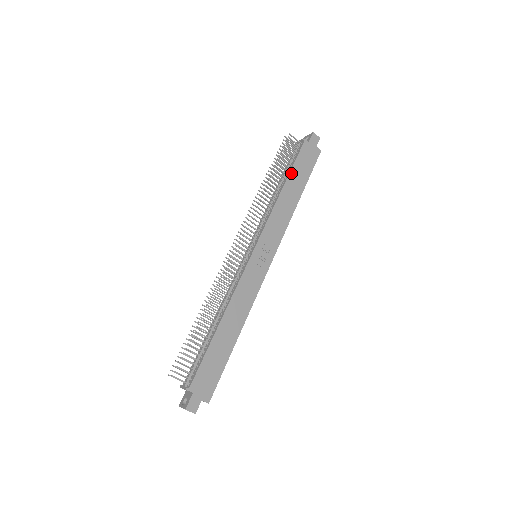
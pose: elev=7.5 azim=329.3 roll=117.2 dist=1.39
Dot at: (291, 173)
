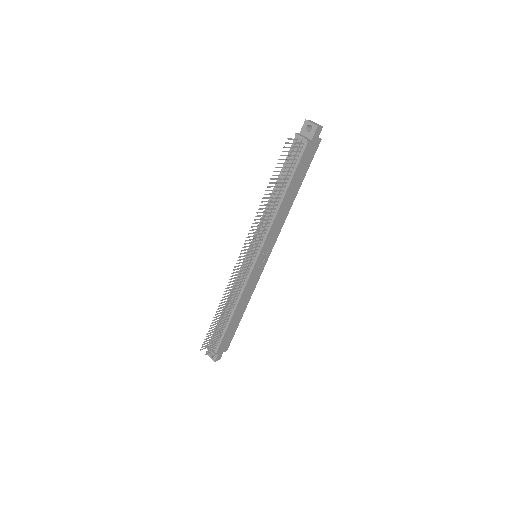
Dot at: (291, 182)
